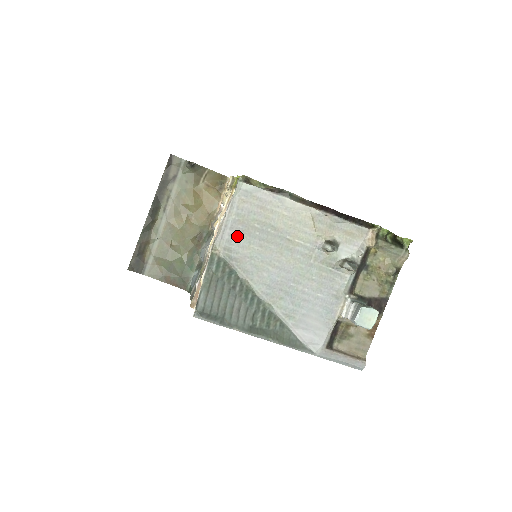
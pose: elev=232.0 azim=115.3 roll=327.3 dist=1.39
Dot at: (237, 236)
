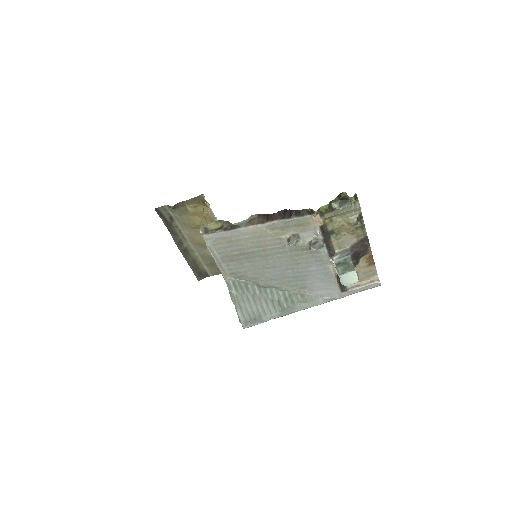
Dot at: (231, 264)
